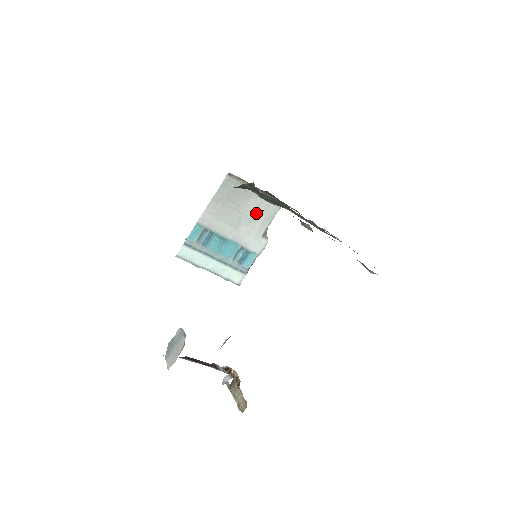
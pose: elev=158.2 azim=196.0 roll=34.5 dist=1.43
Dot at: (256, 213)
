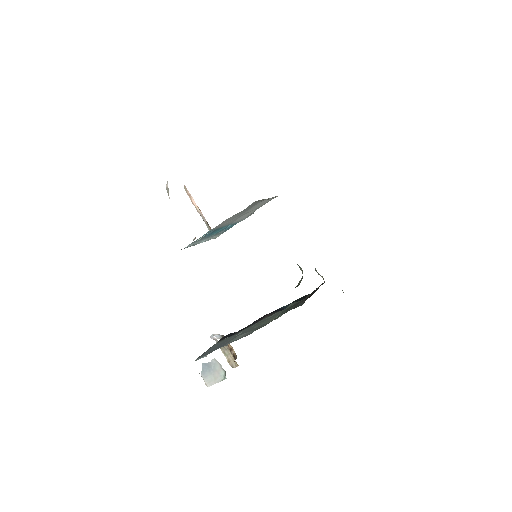
Dot at: occluded
